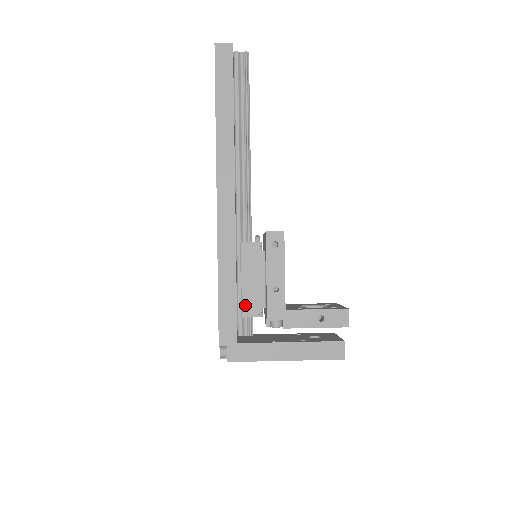
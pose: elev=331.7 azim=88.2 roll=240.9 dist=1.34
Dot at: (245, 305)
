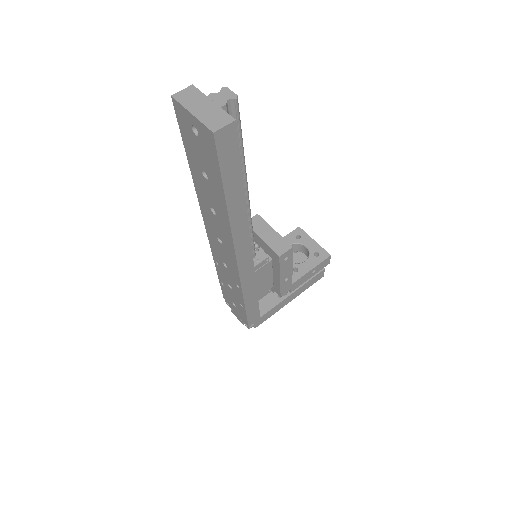
Dot at: (260, 295)
